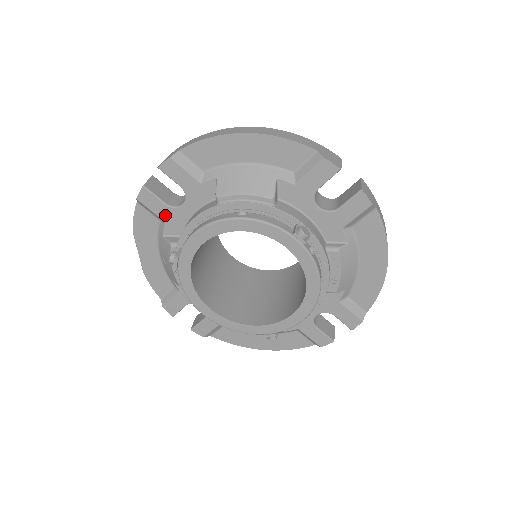
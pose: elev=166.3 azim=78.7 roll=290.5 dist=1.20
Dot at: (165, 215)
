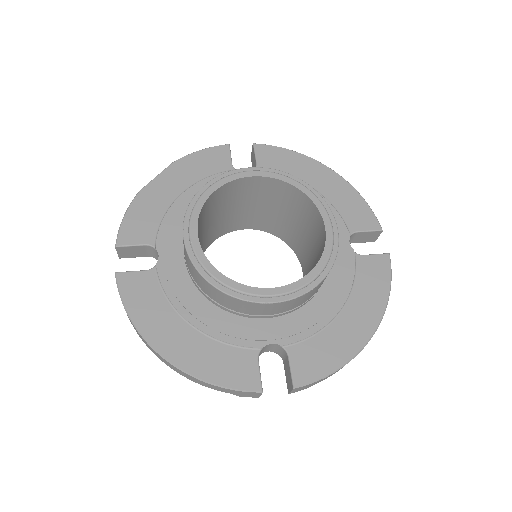
Dot at: occluded
